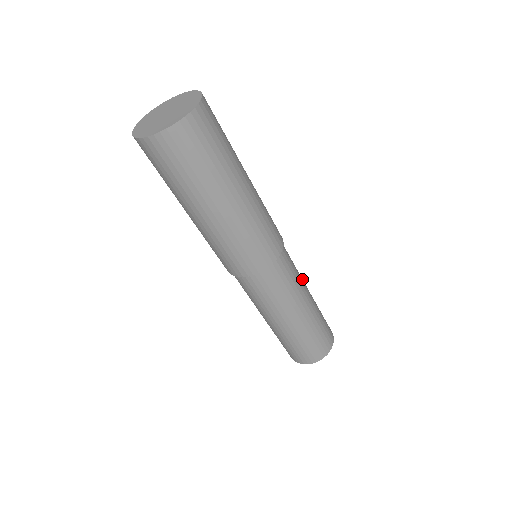
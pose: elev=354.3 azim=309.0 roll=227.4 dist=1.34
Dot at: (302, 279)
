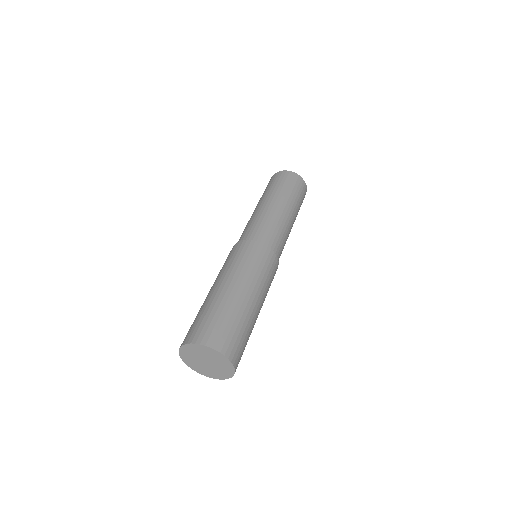
Dot at: (285, 222)
